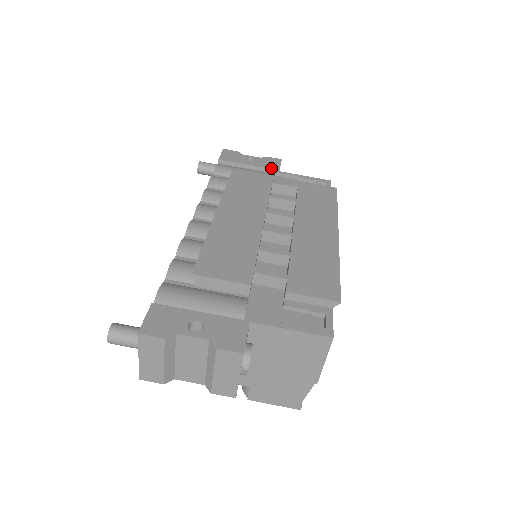
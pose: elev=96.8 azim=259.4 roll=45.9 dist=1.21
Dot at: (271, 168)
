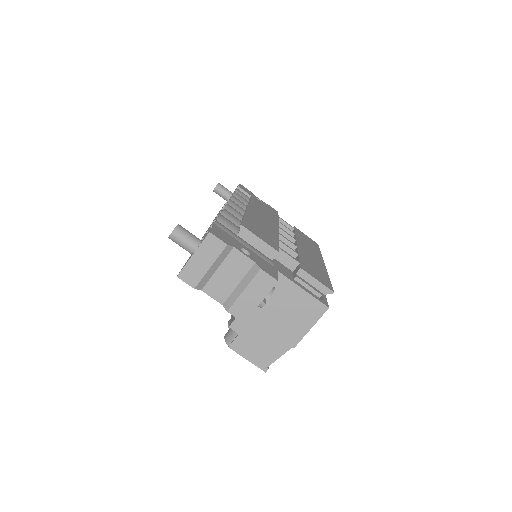
Dot at: occluded
